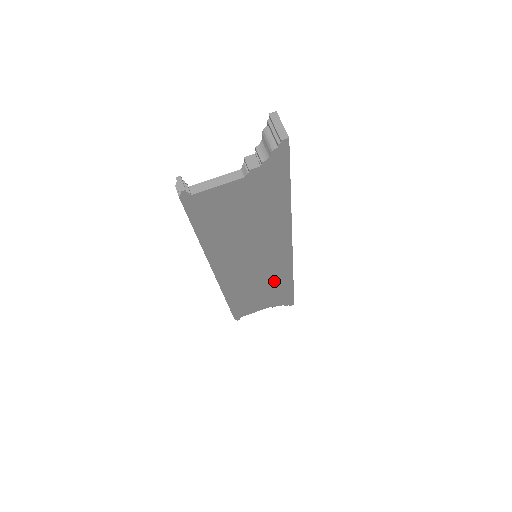
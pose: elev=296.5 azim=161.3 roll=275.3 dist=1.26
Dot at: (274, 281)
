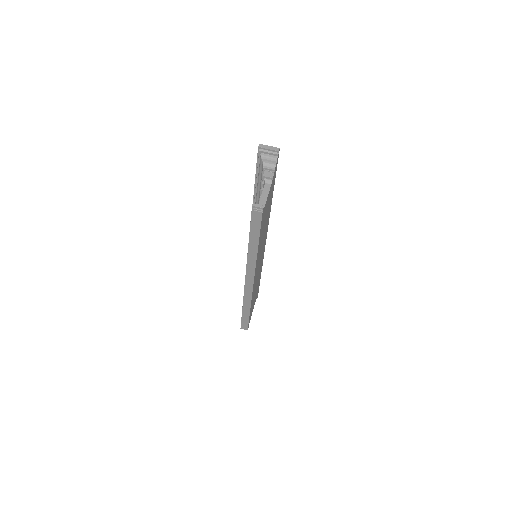
Dot at: (259, 274)
